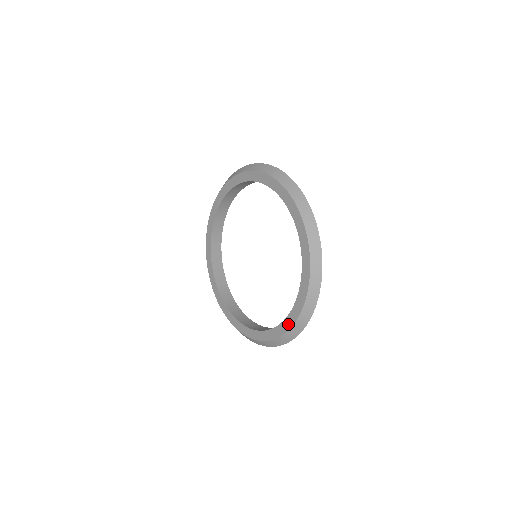
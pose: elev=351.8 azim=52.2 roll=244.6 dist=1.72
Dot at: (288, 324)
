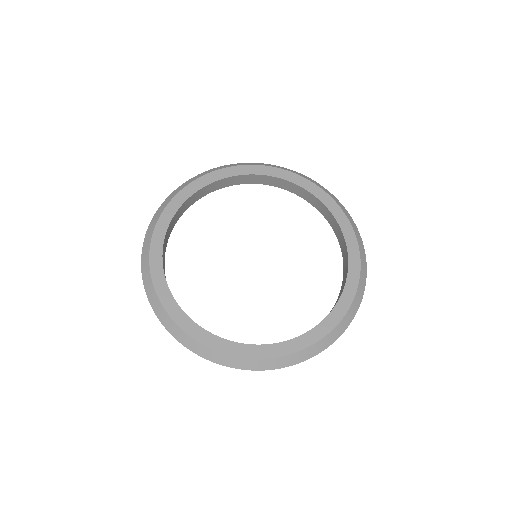
Dot at: (325, 329)
